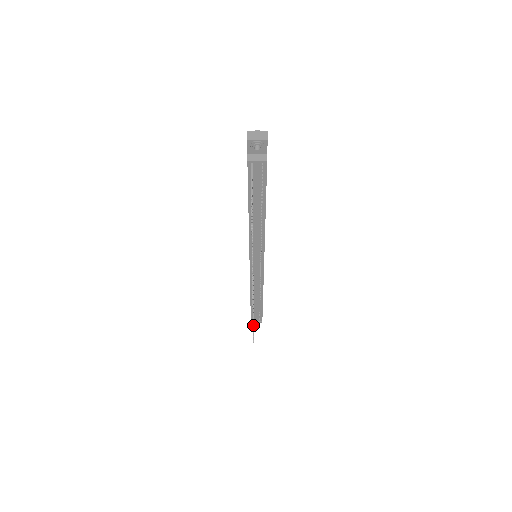
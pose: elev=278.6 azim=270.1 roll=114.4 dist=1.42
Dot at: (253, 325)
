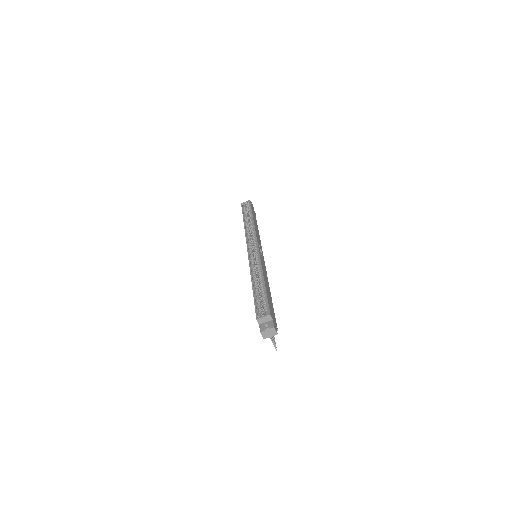
Dot at: occluded
